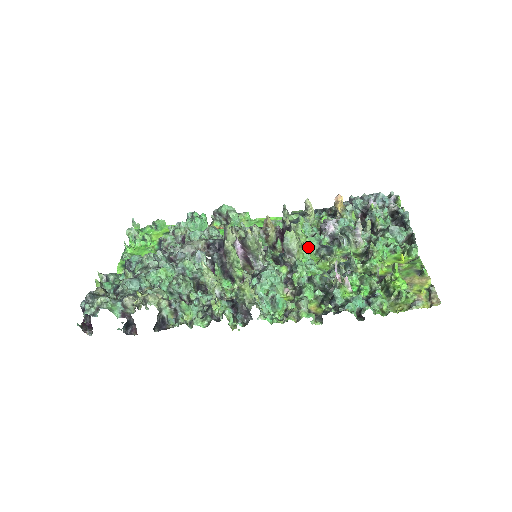
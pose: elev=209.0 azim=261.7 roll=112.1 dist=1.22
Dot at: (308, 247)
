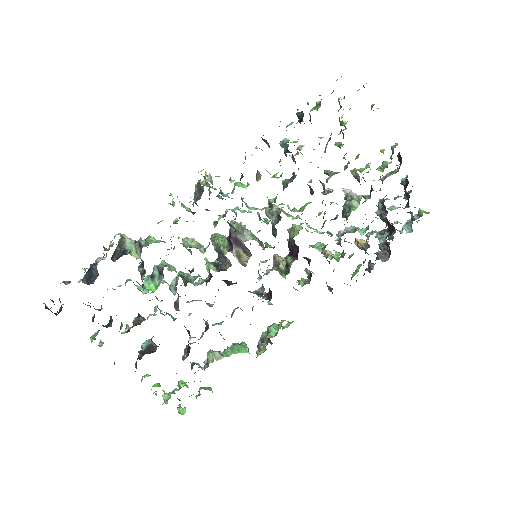
Dot at: occluded
